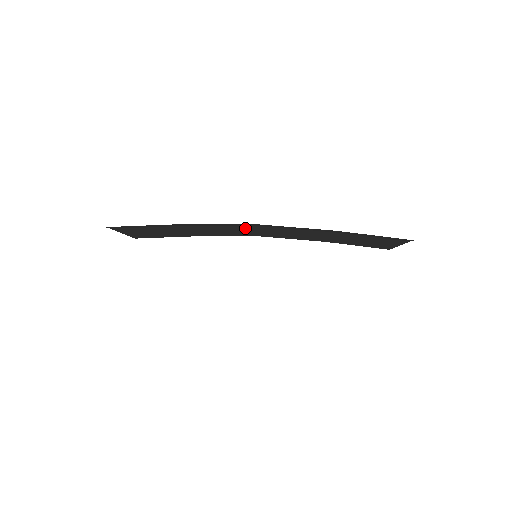
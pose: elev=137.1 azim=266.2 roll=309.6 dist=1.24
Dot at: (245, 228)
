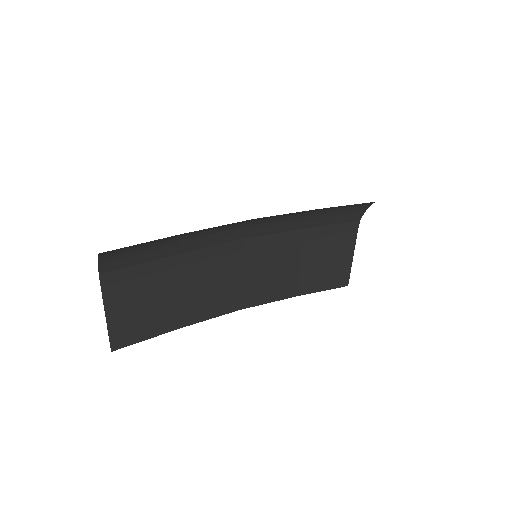
Dot at: (230, 267)
